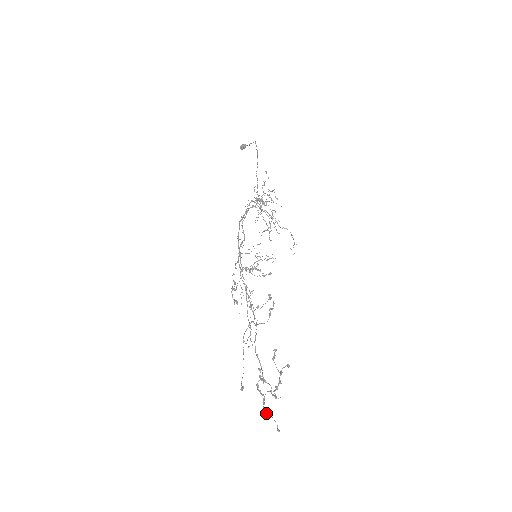
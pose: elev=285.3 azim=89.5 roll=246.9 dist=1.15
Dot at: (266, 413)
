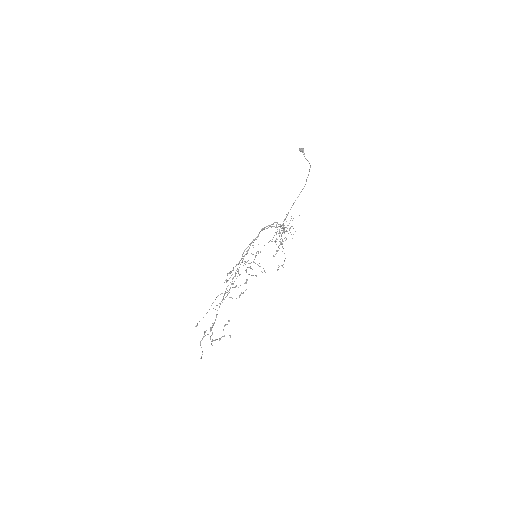
Dot at: (200, 345)
